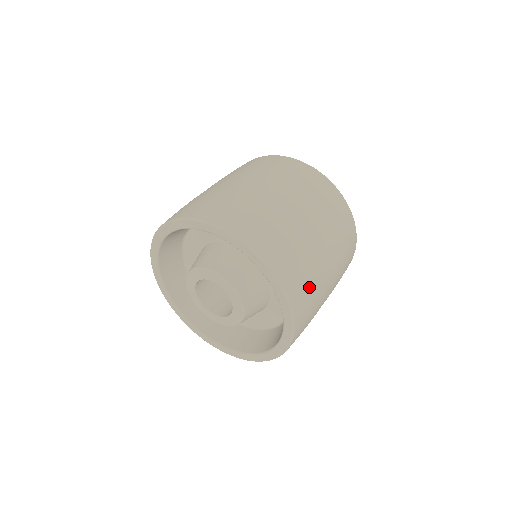
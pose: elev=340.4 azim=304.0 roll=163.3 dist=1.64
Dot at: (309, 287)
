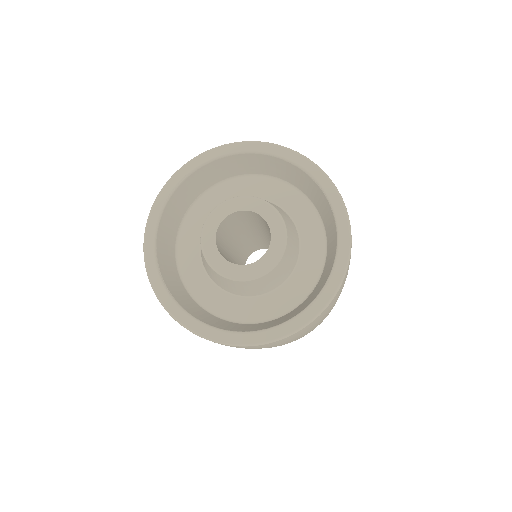
Dot at: occluded
